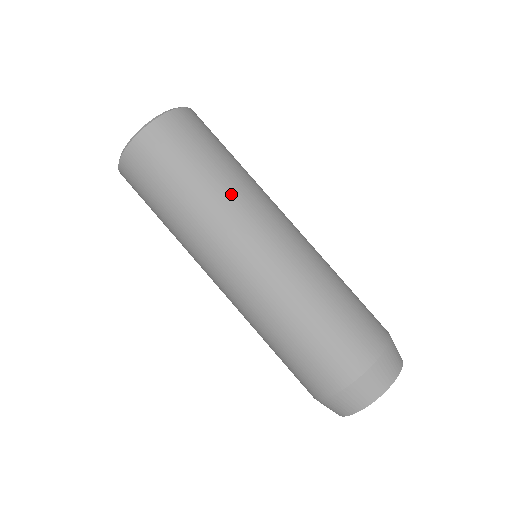
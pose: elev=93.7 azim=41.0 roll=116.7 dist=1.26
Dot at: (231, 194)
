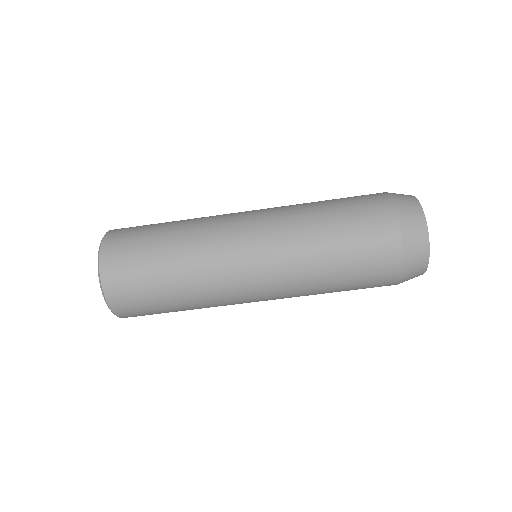
Dot at: (207, 305)
